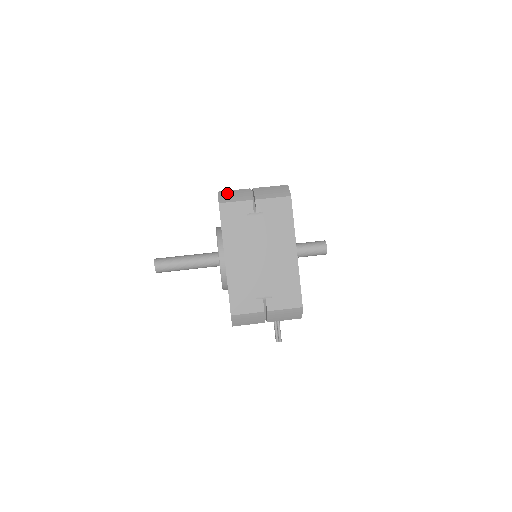
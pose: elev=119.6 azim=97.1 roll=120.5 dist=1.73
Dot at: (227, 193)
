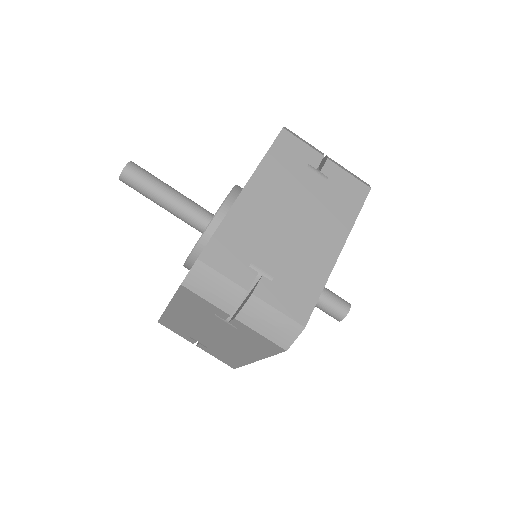
Dot at: (207, 275)
